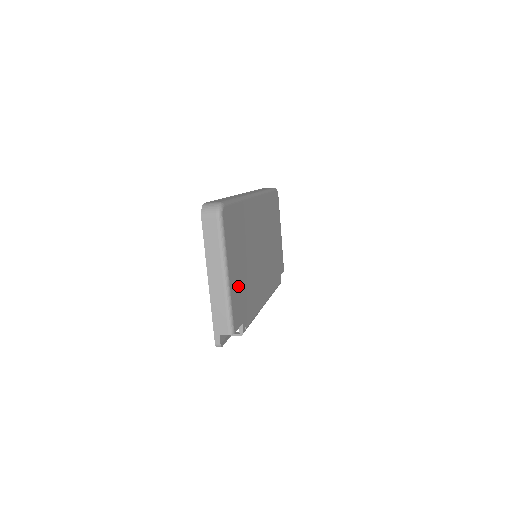
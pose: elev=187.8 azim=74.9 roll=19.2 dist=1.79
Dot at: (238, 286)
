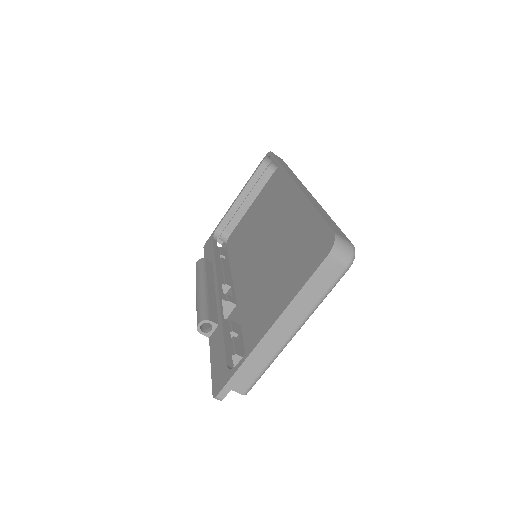
Dot at: occluded
